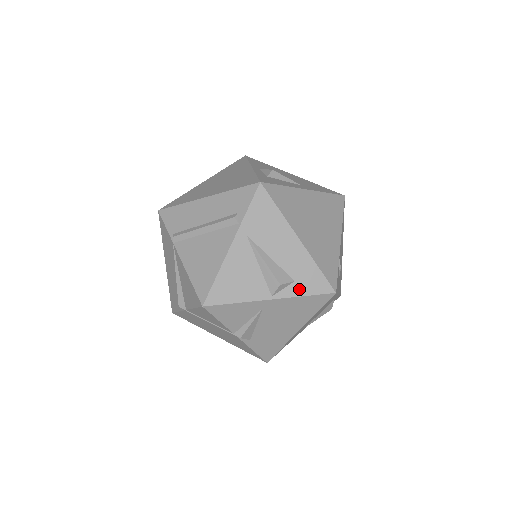
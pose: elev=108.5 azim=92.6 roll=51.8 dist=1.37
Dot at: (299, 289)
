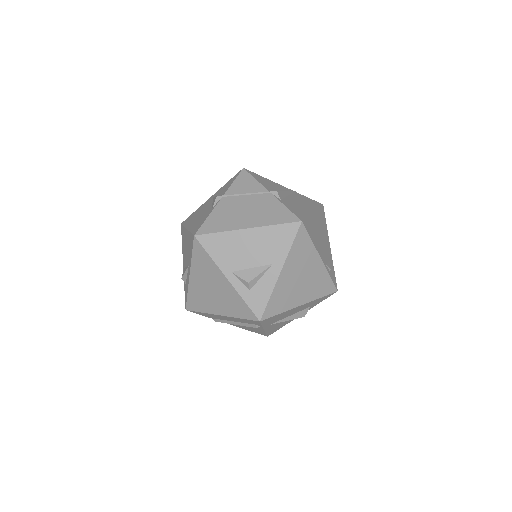
Dot at: (315, 305)
